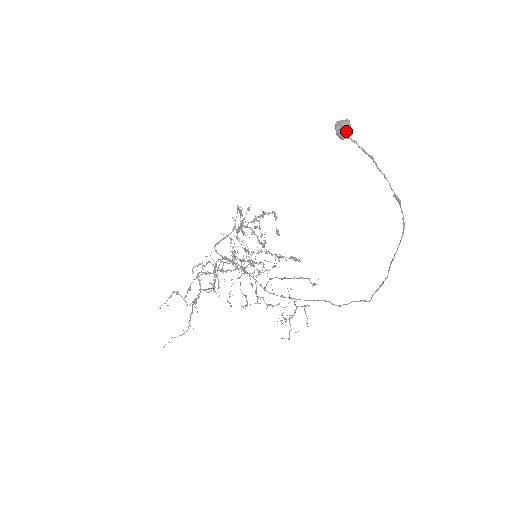
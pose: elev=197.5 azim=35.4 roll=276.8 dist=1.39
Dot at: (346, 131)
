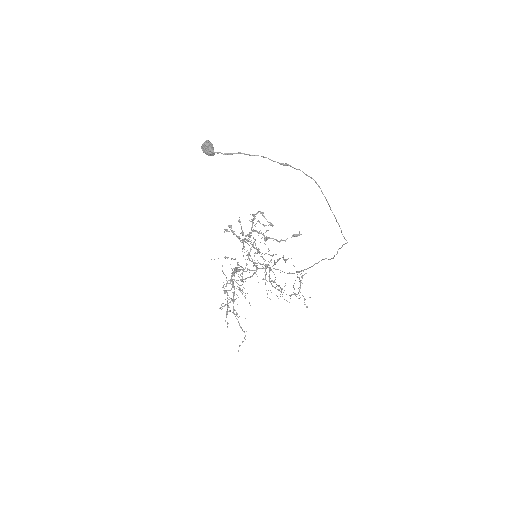
Dot at: (208, 150)
